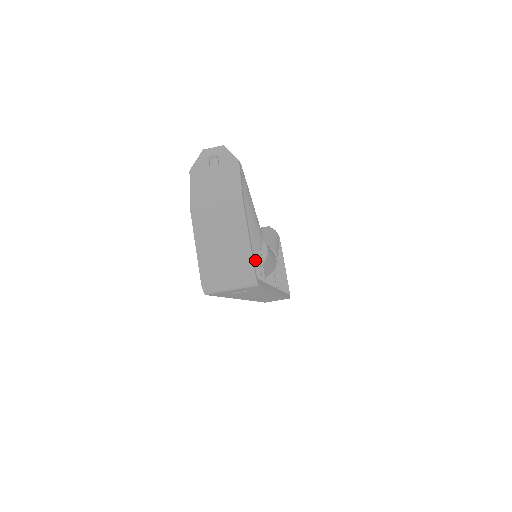
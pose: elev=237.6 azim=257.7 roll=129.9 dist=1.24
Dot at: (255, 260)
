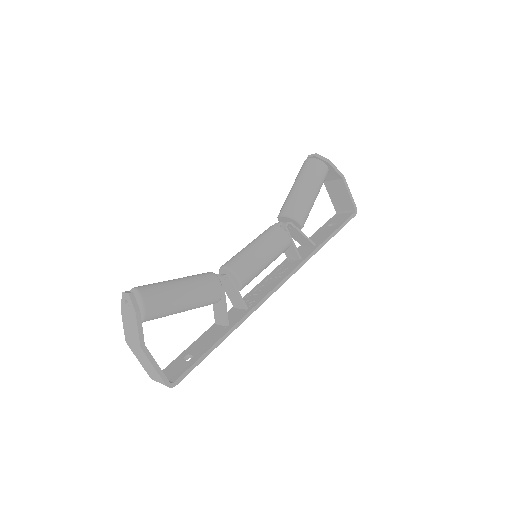
Dot at: (222, 303)
